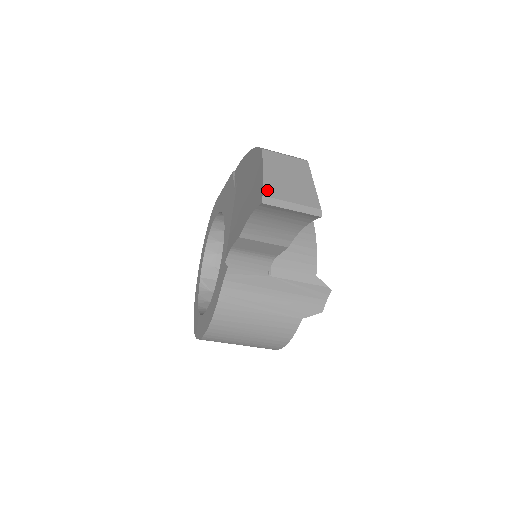
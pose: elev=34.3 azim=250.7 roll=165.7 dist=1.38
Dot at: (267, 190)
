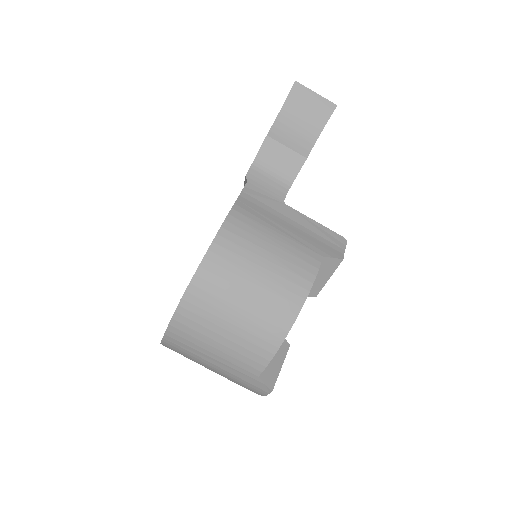
Dot at: occluded
